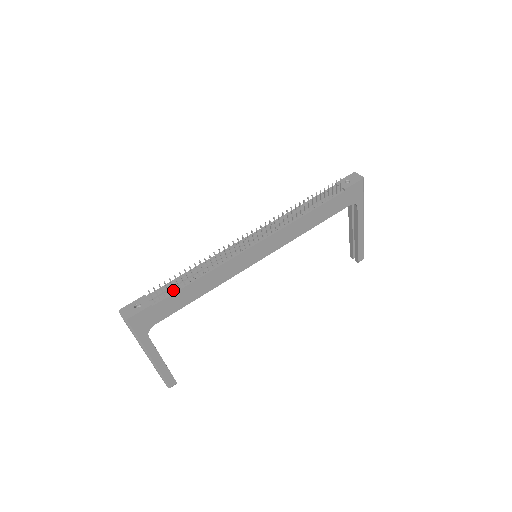
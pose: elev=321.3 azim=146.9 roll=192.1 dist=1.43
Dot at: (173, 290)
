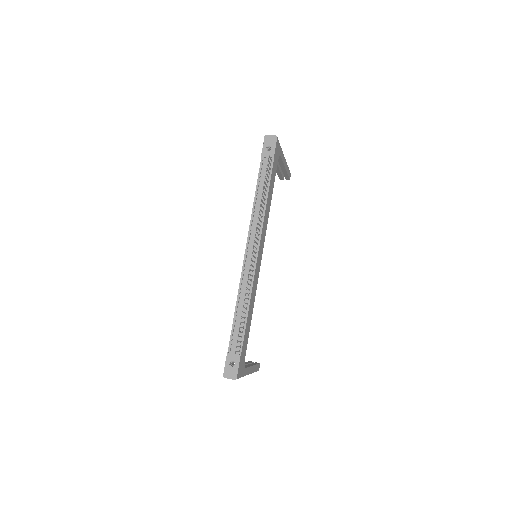
Dot at: (241, 333)
